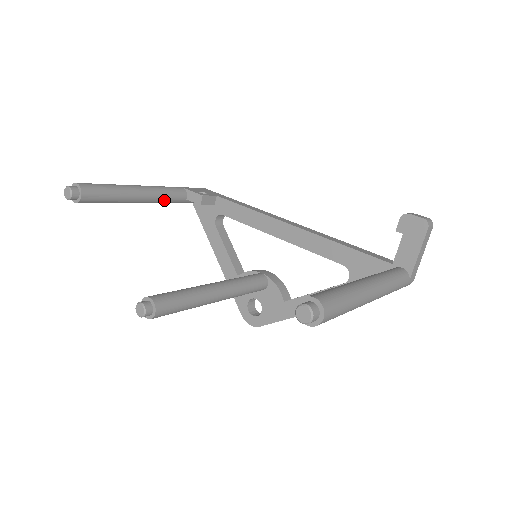
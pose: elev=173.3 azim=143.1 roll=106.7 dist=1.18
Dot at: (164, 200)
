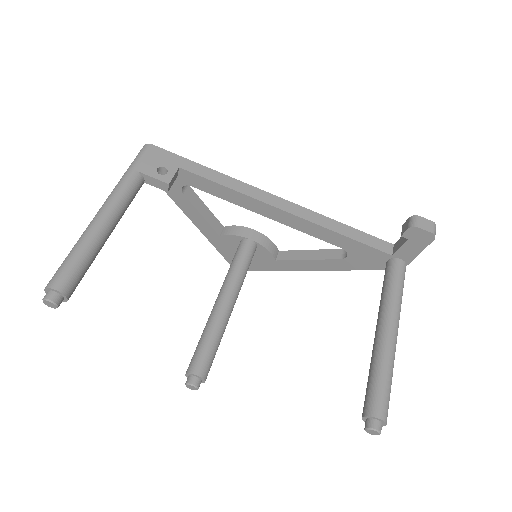
Dot at: (127, 207)
